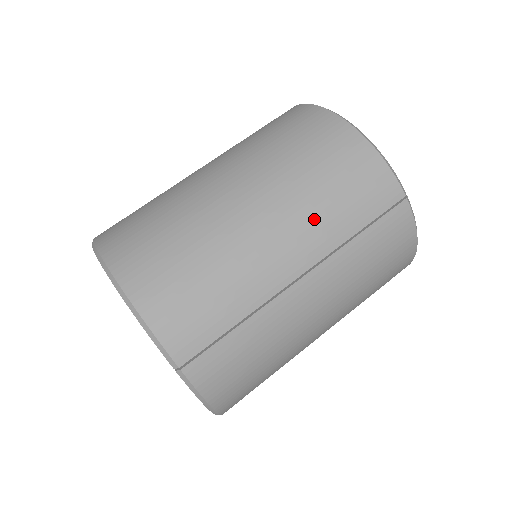
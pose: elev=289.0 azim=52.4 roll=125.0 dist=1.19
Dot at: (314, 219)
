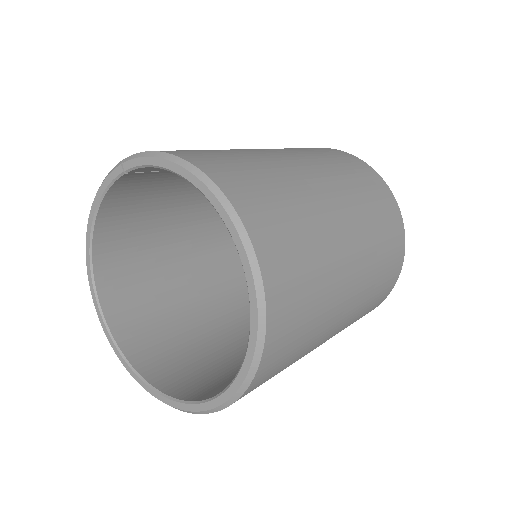
Dot at: occluded
